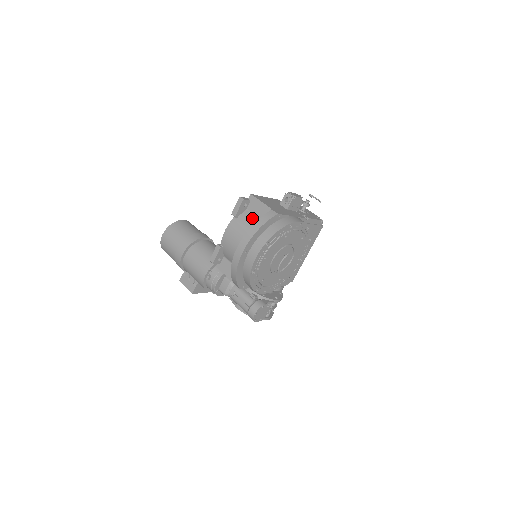
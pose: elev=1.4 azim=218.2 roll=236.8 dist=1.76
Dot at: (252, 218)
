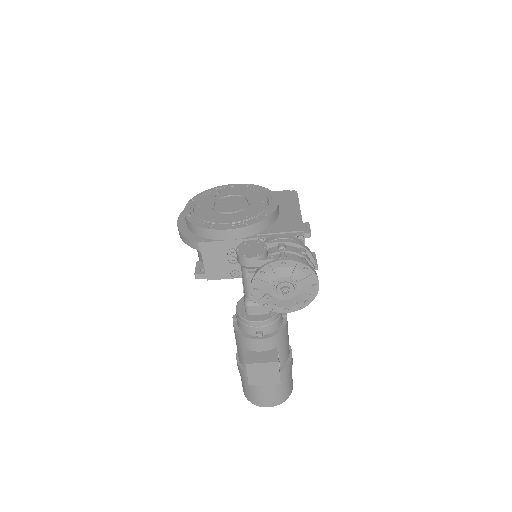
Dot at: occluded
